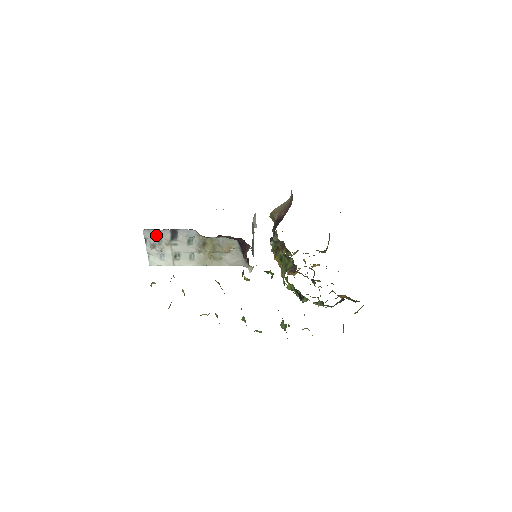
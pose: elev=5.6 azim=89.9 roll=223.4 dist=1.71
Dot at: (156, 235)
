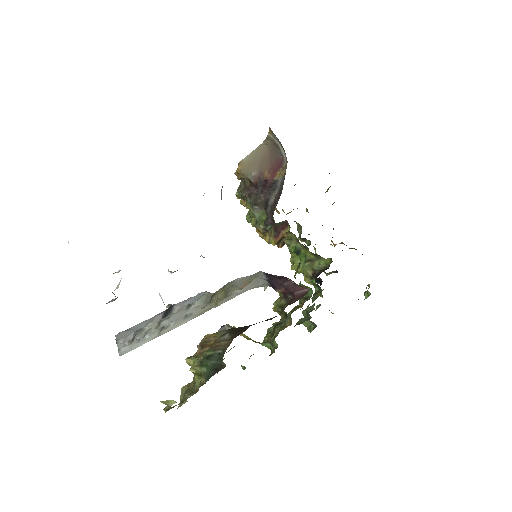
Dot at: (138, 328)
